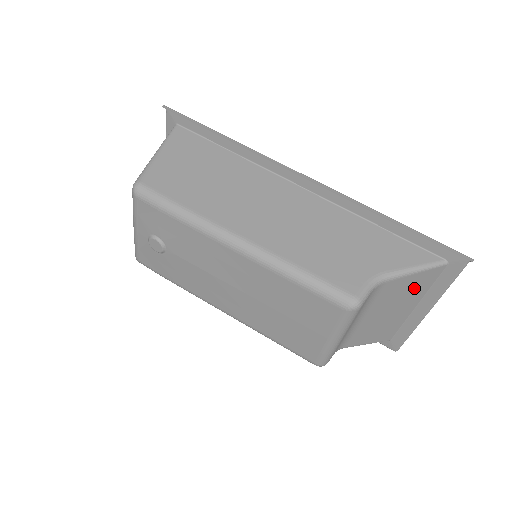
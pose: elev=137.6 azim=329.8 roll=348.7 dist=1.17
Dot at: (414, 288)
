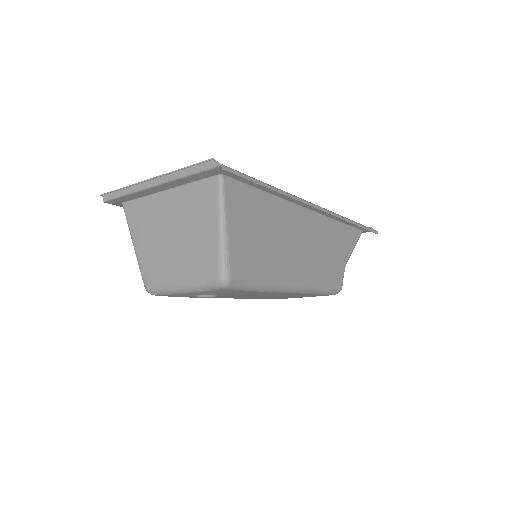
Dot at: occluded
